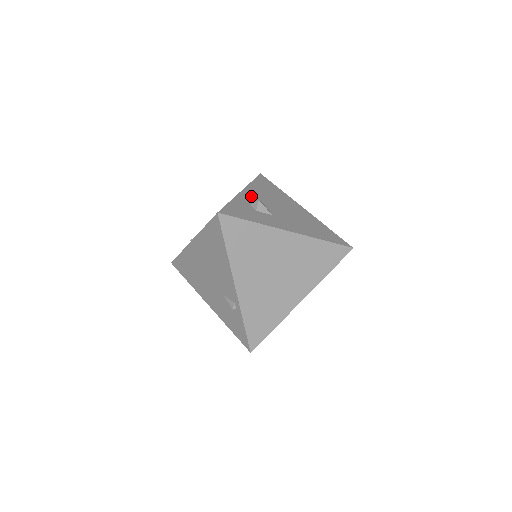
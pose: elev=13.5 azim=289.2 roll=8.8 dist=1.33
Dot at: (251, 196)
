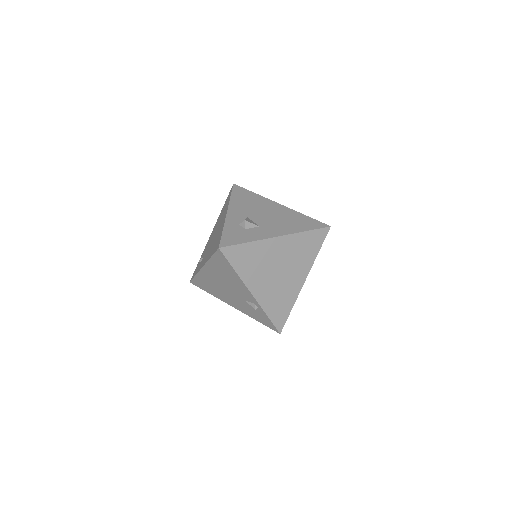
Dot at: (236, 215)
